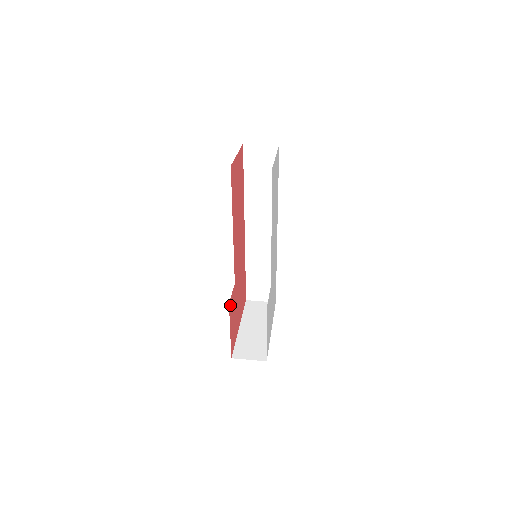
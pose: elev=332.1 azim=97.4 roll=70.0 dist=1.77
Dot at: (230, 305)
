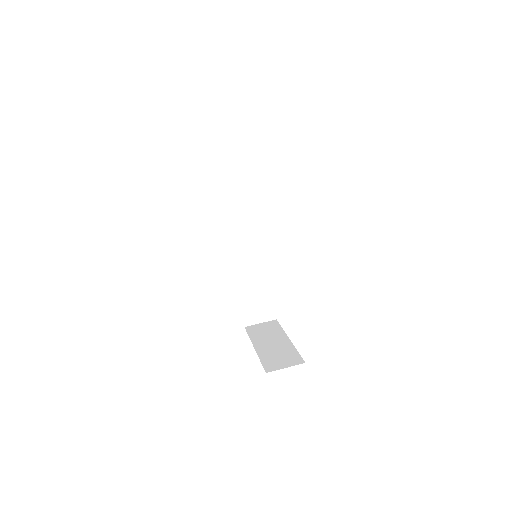
Dot at: occluded
